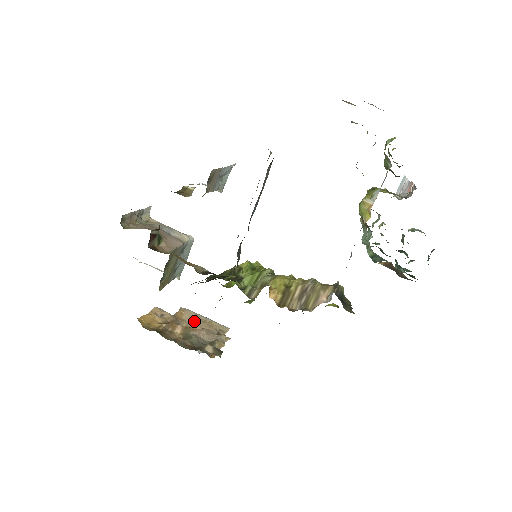
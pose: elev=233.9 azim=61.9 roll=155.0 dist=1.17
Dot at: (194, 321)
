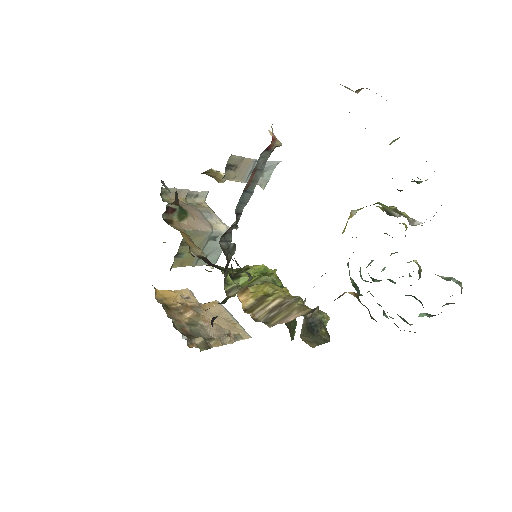
Dot at: (217, 315)
